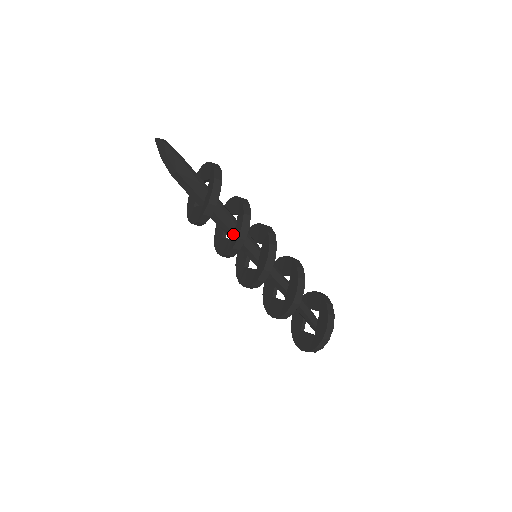
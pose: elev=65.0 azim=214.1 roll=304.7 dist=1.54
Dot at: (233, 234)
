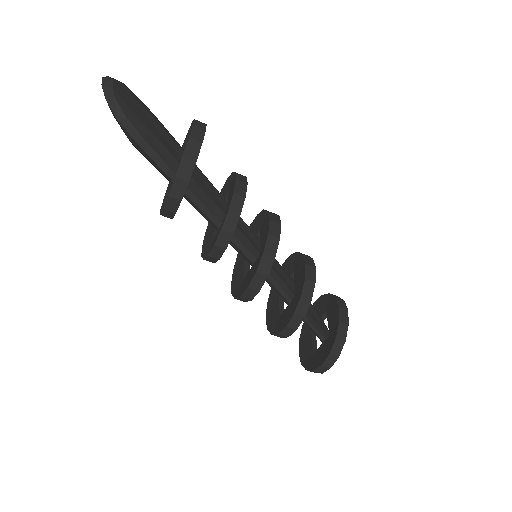
Dot at: occluded
